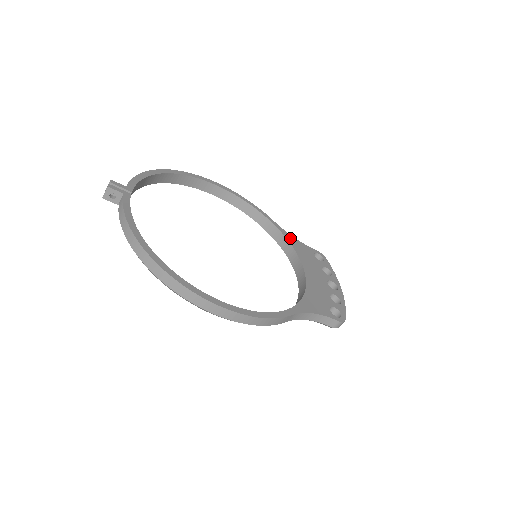
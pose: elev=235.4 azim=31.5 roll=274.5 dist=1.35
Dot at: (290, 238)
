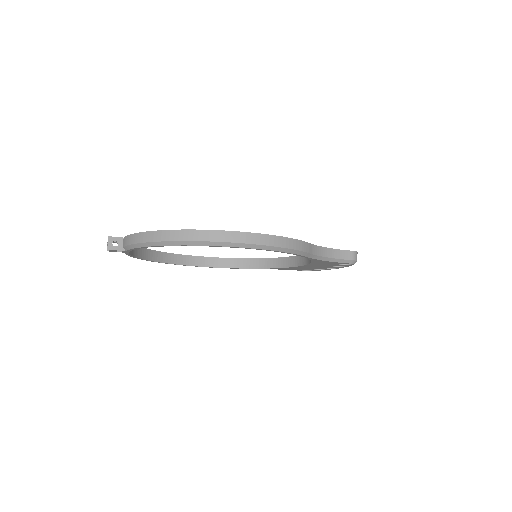
Dot at: occluded
